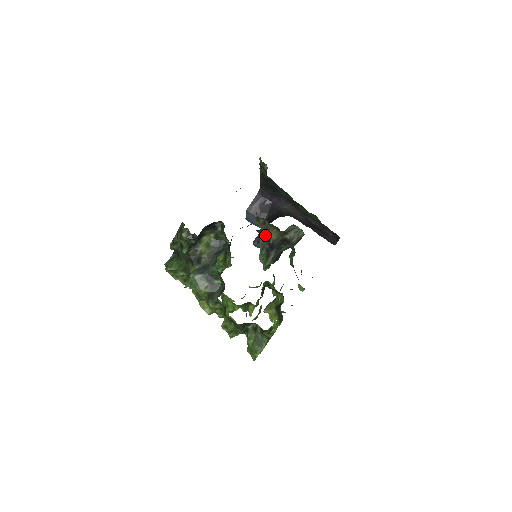
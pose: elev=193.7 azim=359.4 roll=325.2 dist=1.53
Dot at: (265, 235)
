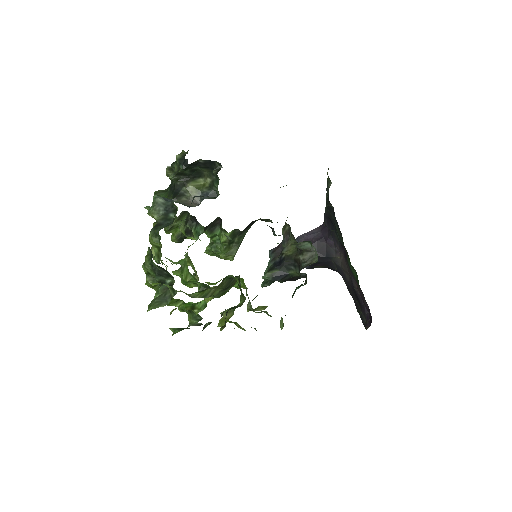
Dot at: (283, 247)
